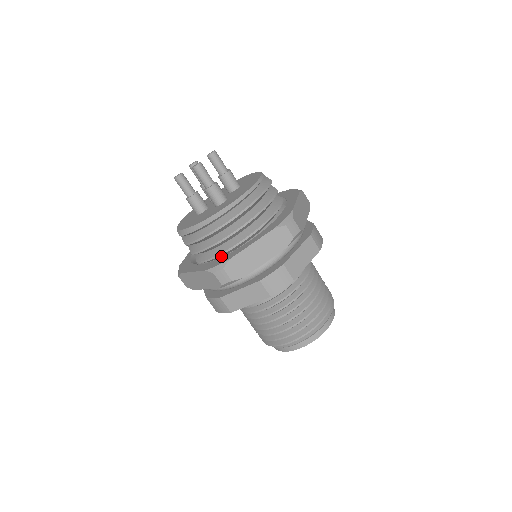
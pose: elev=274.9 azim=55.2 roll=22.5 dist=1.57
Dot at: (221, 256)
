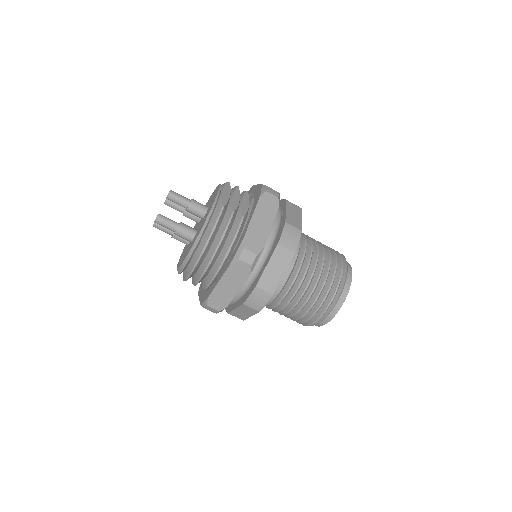
Dot at: (210, 285)
